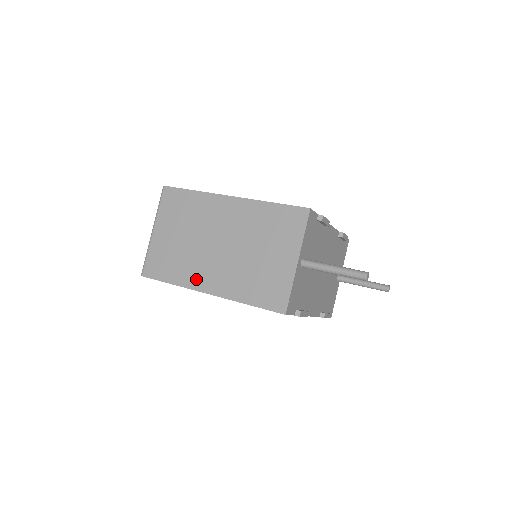
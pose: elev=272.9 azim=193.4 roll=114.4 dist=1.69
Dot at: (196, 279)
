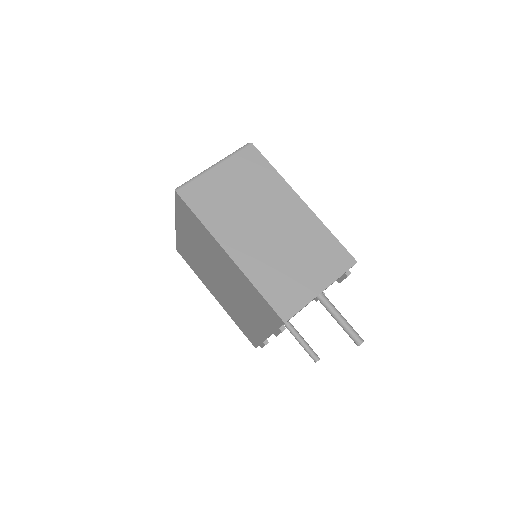
Dot at: (227, 235)
